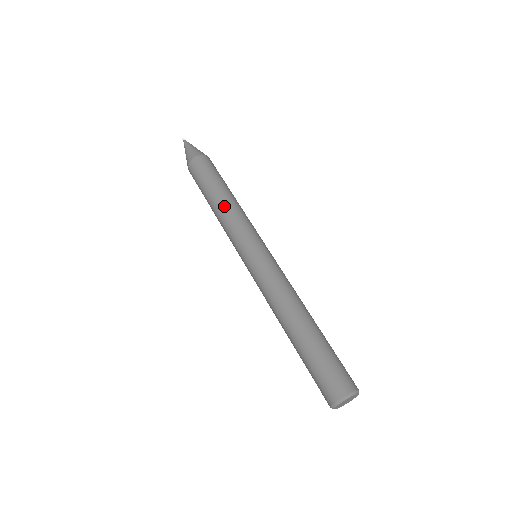
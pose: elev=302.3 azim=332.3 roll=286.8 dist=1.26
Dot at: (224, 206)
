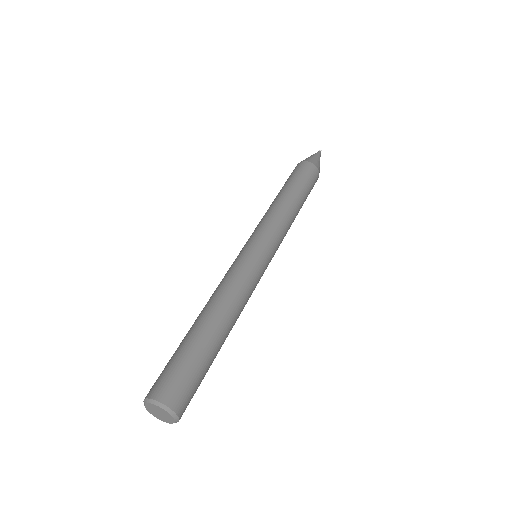
Dot at: (277, 203)
